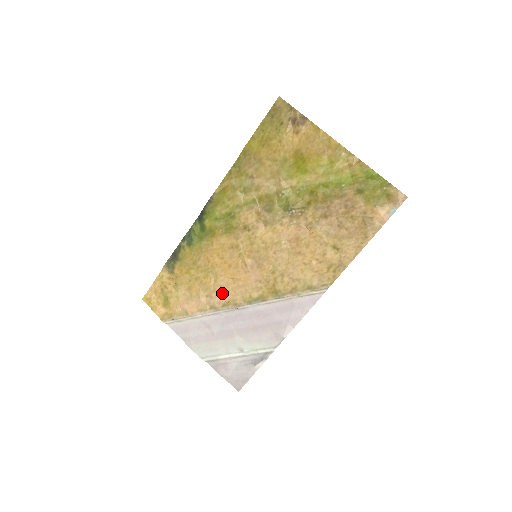
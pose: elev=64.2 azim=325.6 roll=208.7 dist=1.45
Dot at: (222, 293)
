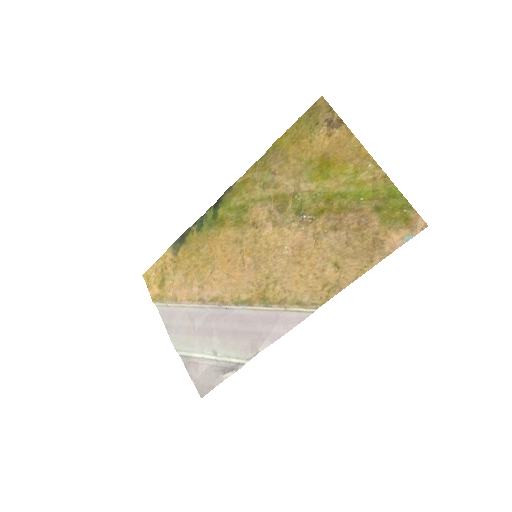
Dot at: (214, 287)
